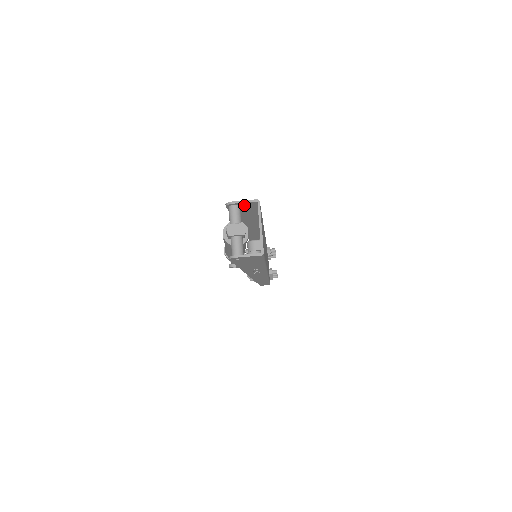
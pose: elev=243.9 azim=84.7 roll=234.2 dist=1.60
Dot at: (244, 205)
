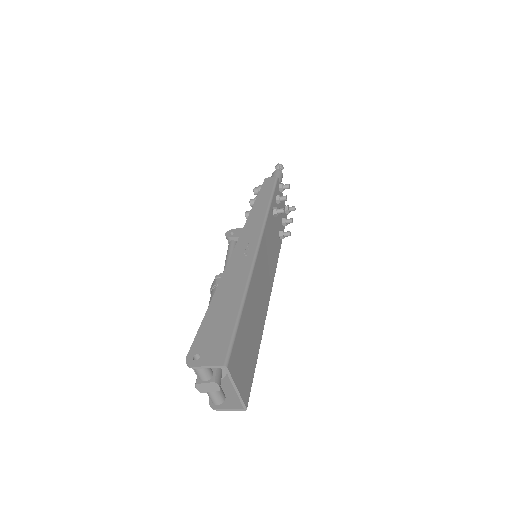
Dot at: (210, 357)
